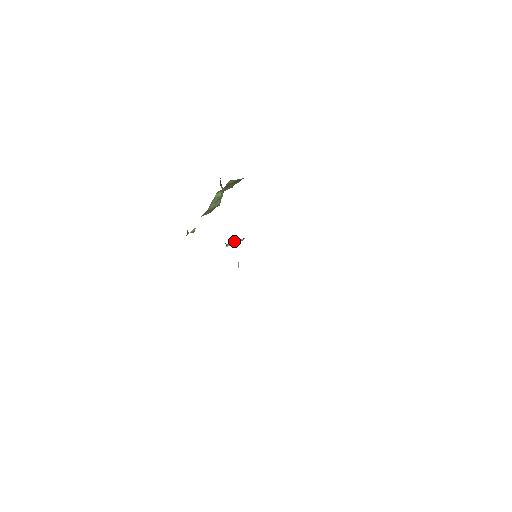
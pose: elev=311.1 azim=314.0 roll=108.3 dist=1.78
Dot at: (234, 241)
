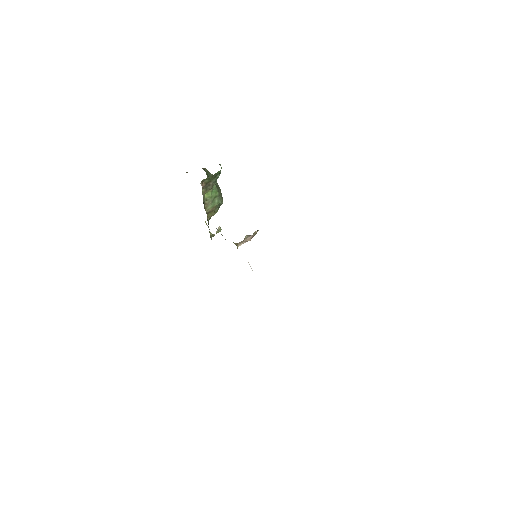
Dot at: (248, 236)
